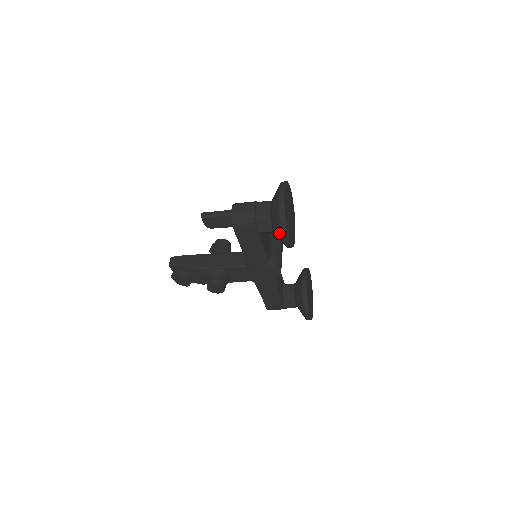
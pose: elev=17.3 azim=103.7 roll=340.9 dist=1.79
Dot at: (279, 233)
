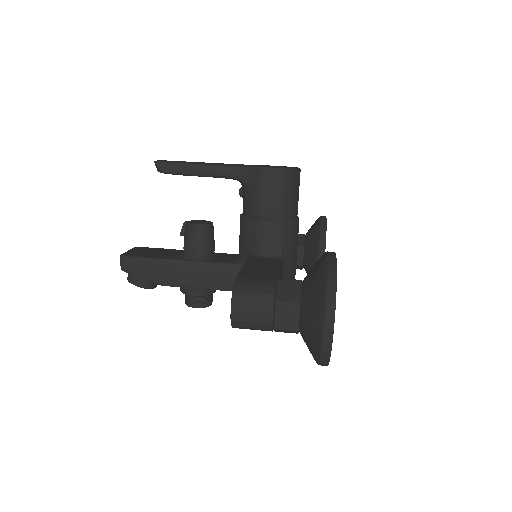
Dot at: occluded
